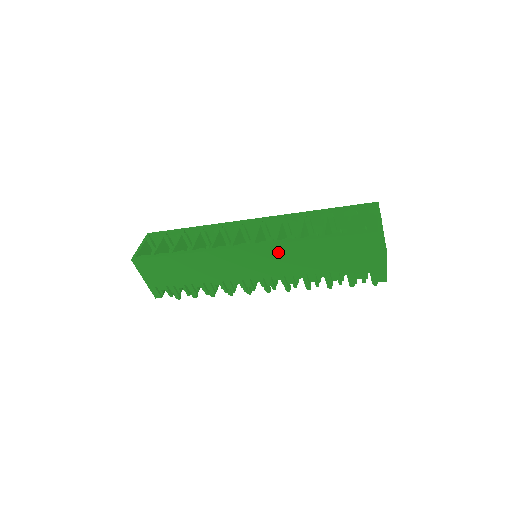
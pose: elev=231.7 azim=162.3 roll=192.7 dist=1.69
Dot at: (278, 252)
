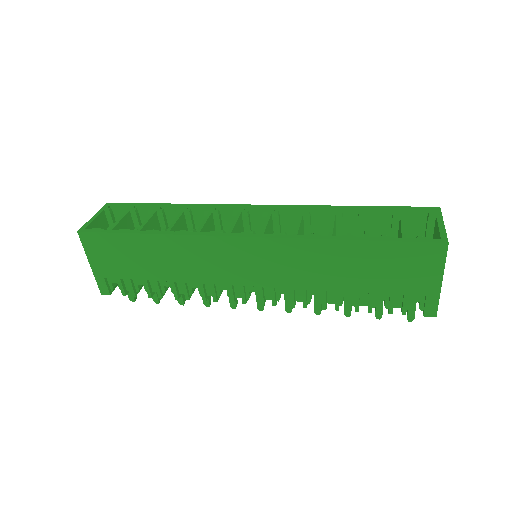
Dot at: (295, 252)
